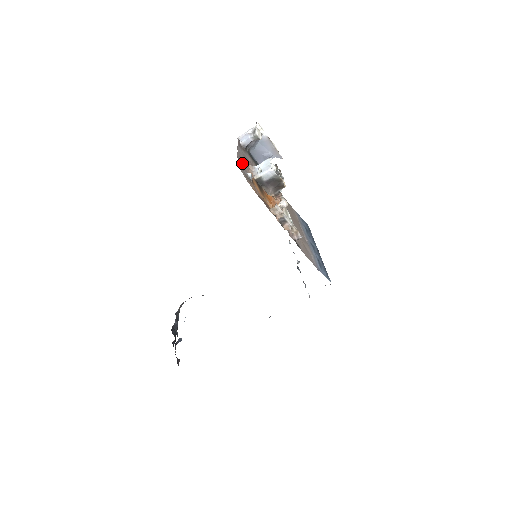
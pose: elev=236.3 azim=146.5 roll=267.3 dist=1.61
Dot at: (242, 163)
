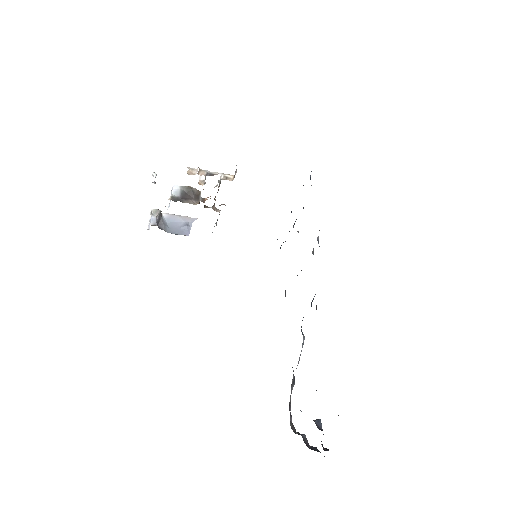
Dot at: occluded
